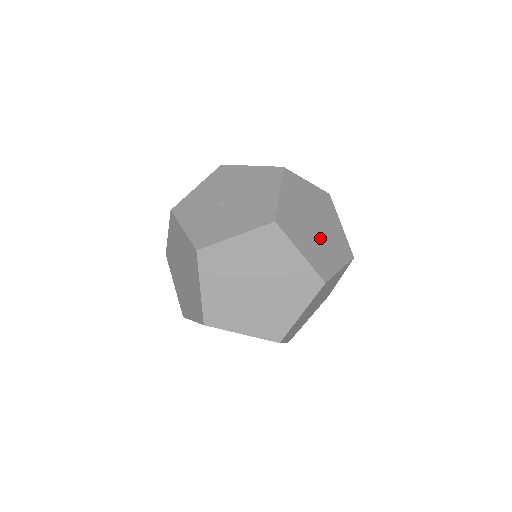
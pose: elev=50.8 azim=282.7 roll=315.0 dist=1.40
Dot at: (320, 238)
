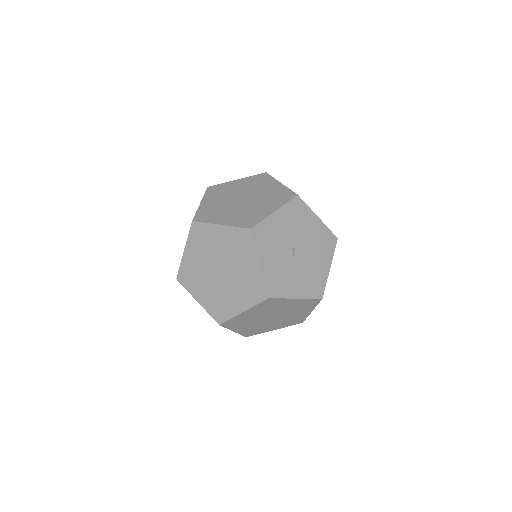
Dot at: occluded
